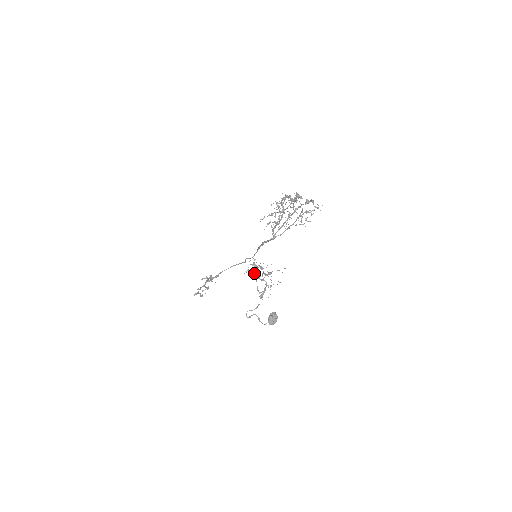
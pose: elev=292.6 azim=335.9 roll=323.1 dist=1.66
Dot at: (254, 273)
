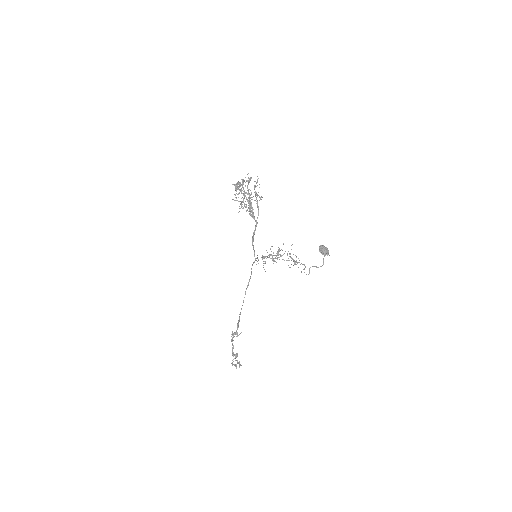
Dot at: (272, 258)
